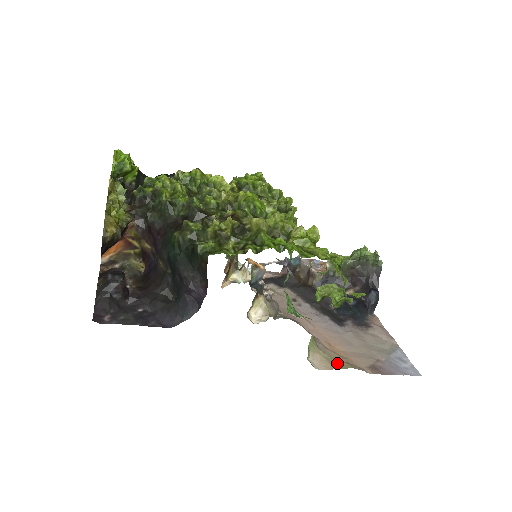
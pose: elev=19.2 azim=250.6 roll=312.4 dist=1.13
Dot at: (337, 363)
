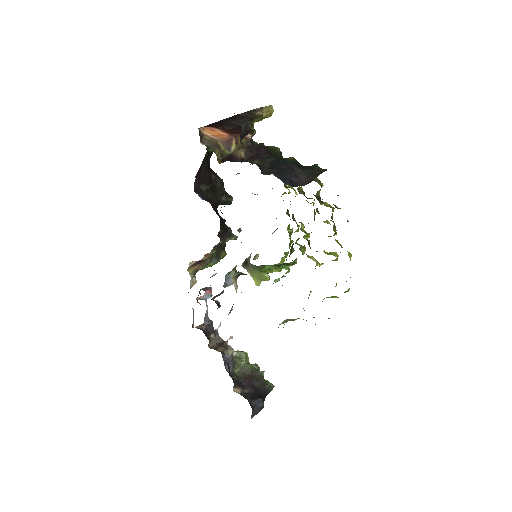
Dot at: occluded
